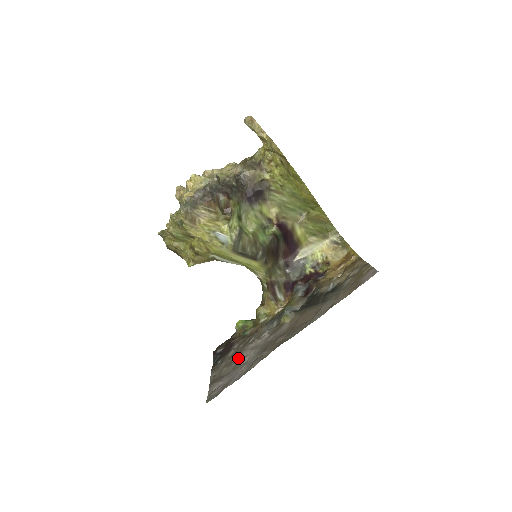
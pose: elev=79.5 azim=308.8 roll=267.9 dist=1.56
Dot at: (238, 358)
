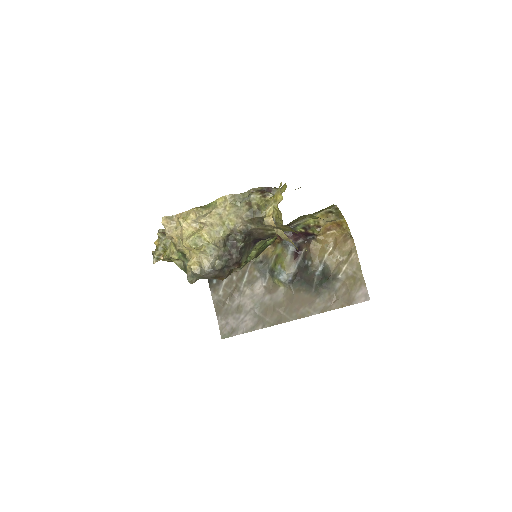
Dot at: (237, 298)
